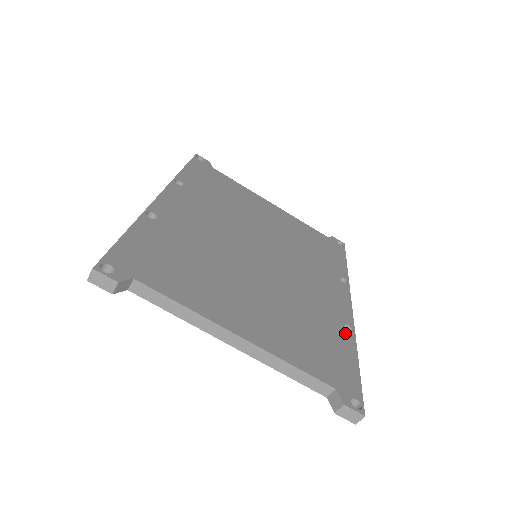
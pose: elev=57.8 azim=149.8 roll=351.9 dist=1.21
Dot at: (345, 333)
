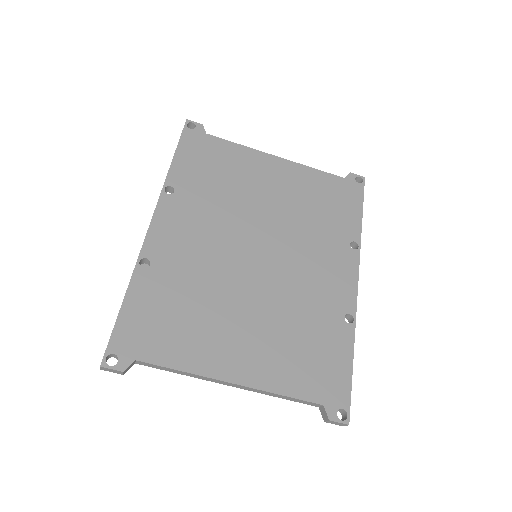
Dot at: (344, 328)
